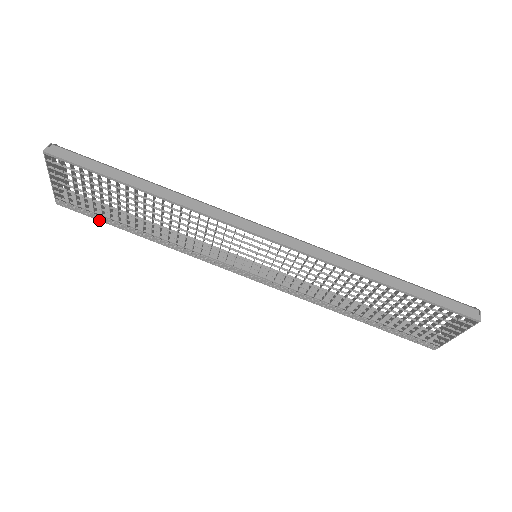
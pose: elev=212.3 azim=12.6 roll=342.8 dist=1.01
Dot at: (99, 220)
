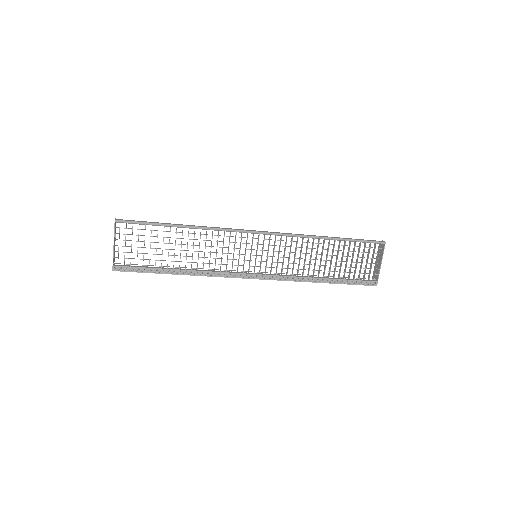
Dot at: (146, 272)
